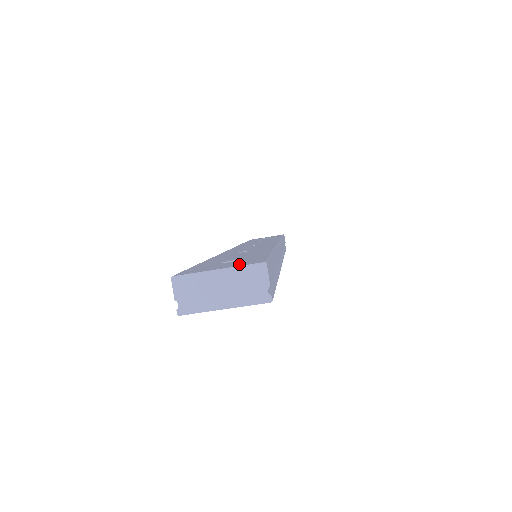
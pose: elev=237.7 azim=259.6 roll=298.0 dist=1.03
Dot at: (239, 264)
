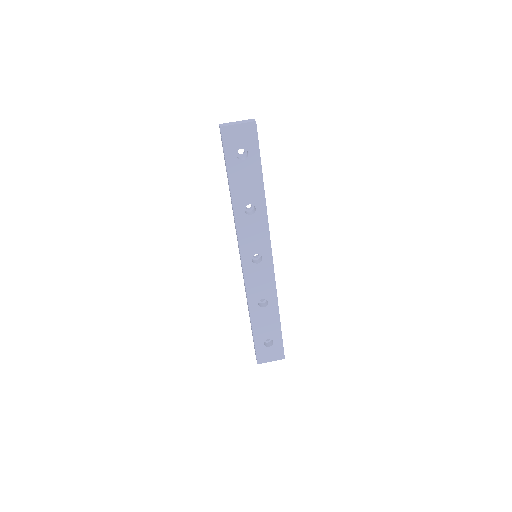
Dot at: occluded
